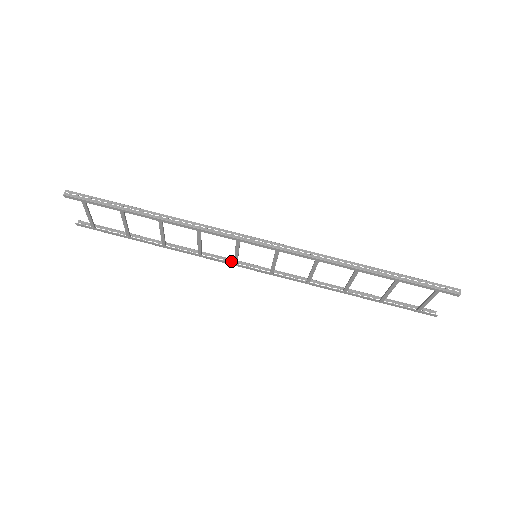
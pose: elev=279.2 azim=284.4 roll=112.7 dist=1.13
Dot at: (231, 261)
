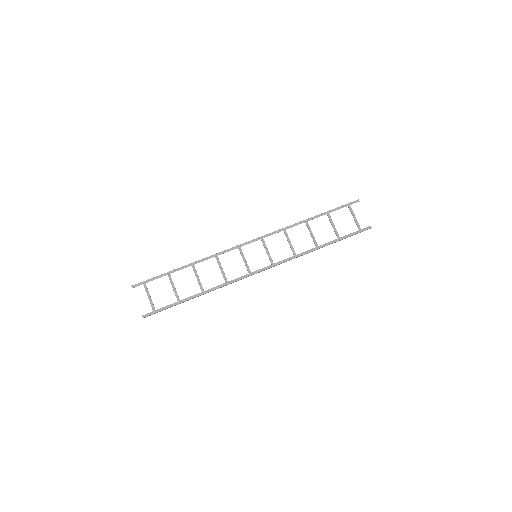
Dot at: occluded
